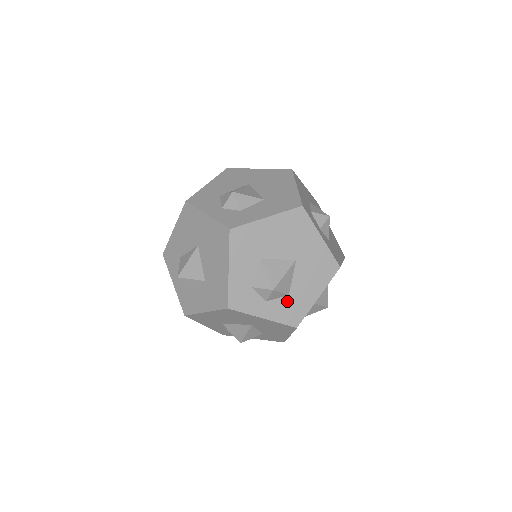
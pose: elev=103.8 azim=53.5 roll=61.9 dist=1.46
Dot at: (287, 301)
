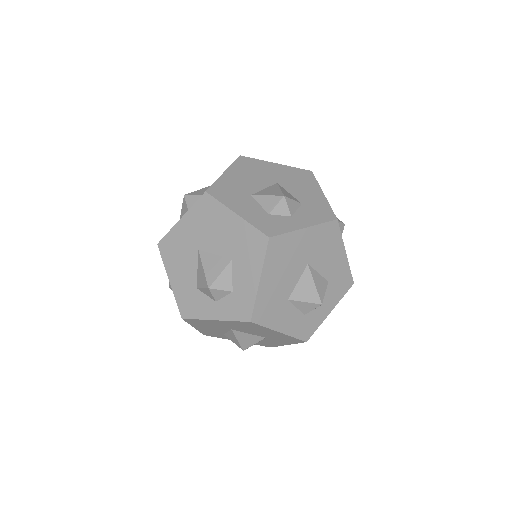
Dot at: (306, 208)
